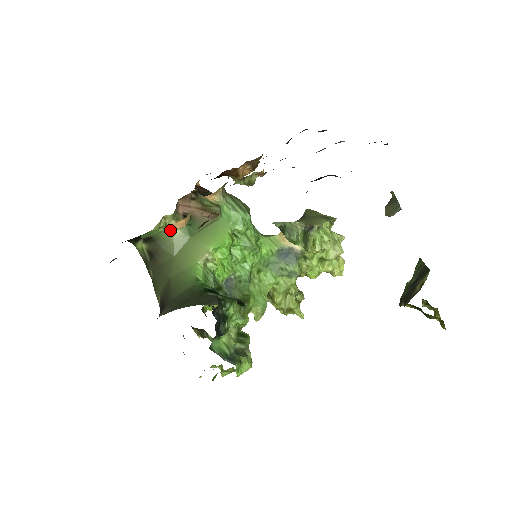
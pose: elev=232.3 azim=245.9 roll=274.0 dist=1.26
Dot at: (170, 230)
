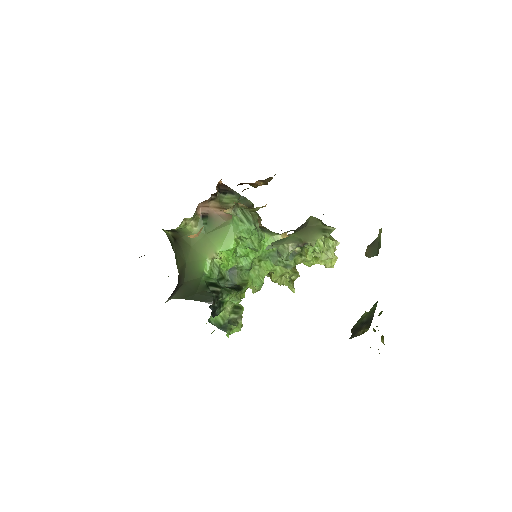
Dot at: (189, 227)
